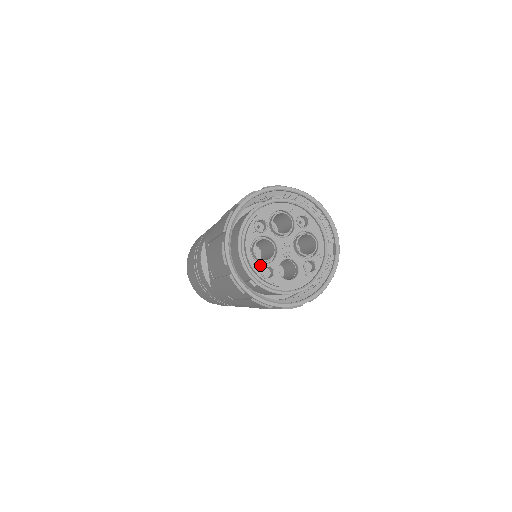
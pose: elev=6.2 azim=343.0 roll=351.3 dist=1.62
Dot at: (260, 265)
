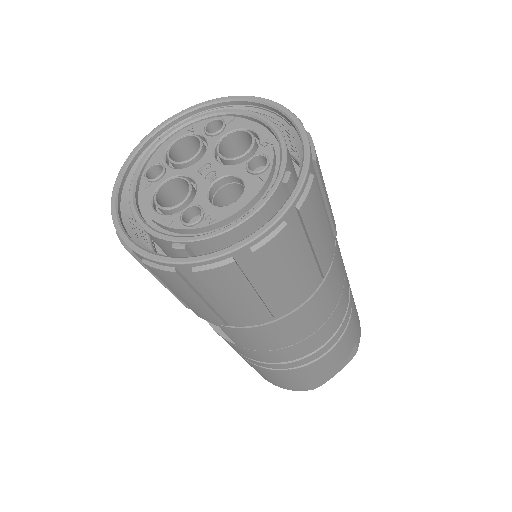
Dot at: (176, 215)
